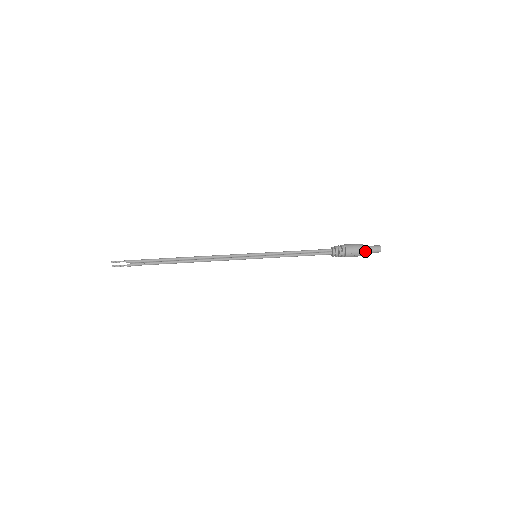
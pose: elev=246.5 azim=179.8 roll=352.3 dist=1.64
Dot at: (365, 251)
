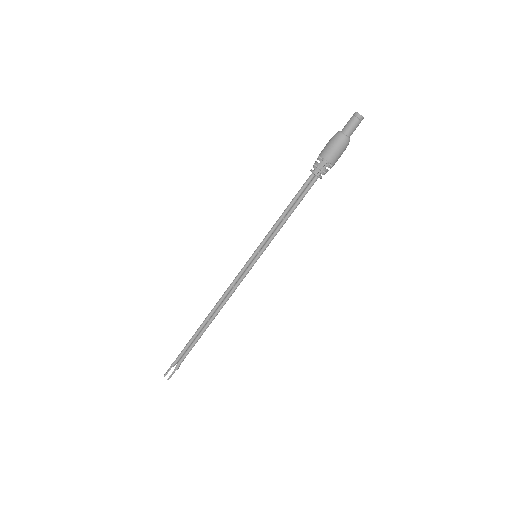
Dot at: (342, 135)
